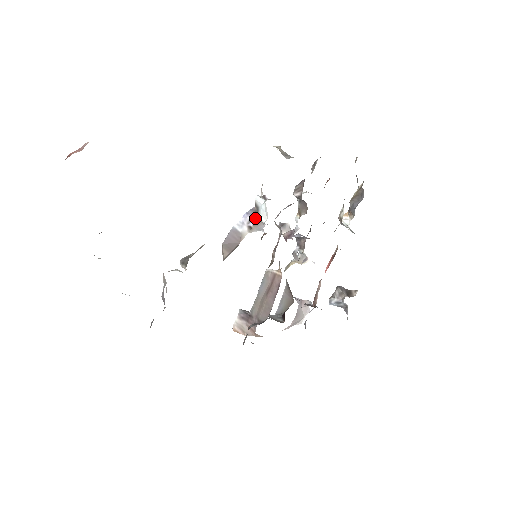
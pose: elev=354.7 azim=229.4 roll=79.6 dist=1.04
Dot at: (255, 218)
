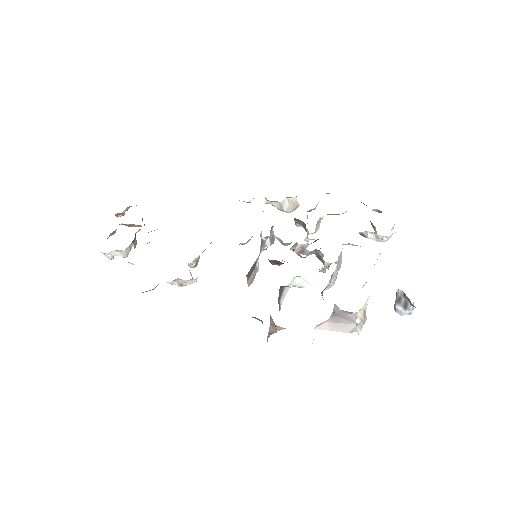
Dot at: (261, 244)
